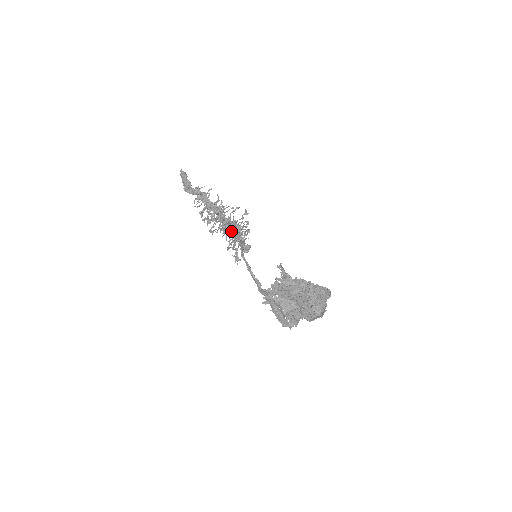
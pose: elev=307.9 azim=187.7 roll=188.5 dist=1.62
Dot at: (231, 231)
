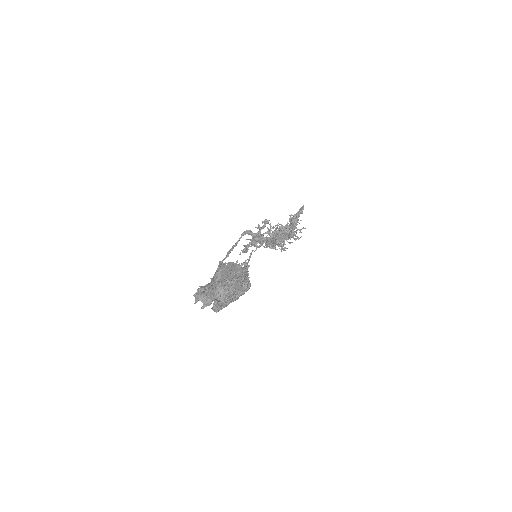
Dot at: occluded
